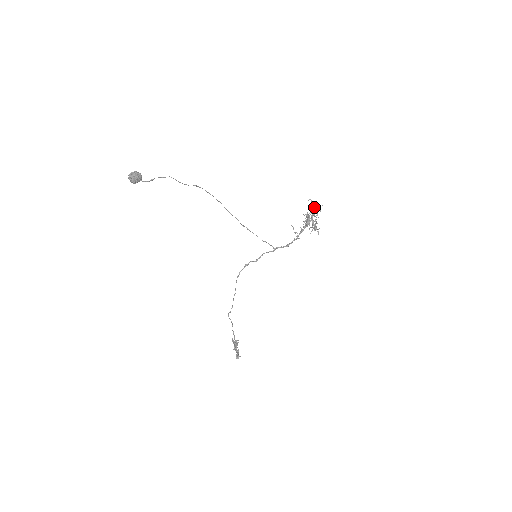
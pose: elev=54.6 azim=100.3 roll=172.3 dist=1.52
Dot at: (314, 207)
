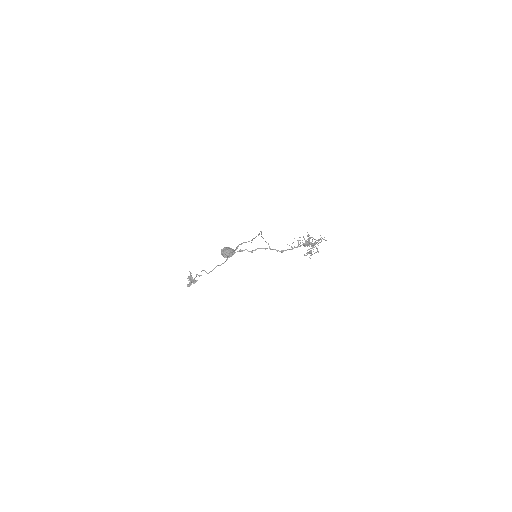
Dot at: (320, 239)
